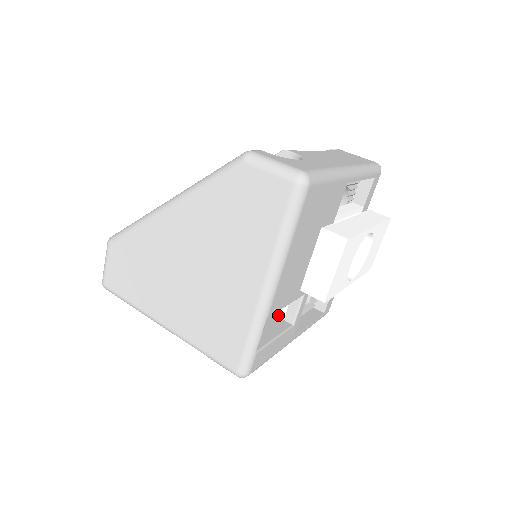
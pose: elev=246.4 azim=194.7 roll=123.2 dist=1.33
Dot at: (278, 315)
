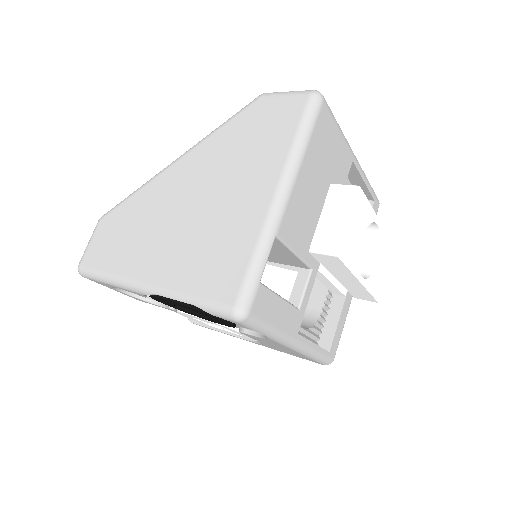
Dot at: occluded
